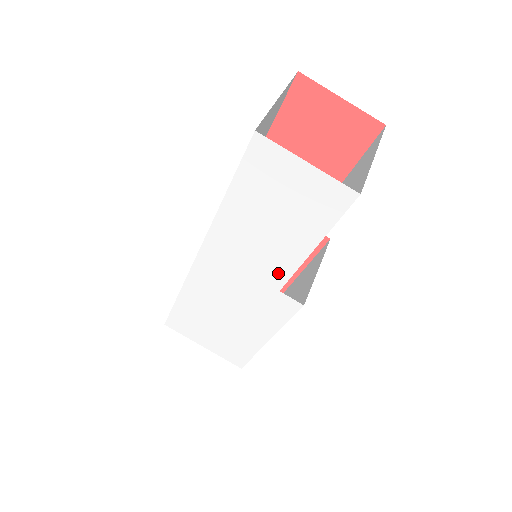
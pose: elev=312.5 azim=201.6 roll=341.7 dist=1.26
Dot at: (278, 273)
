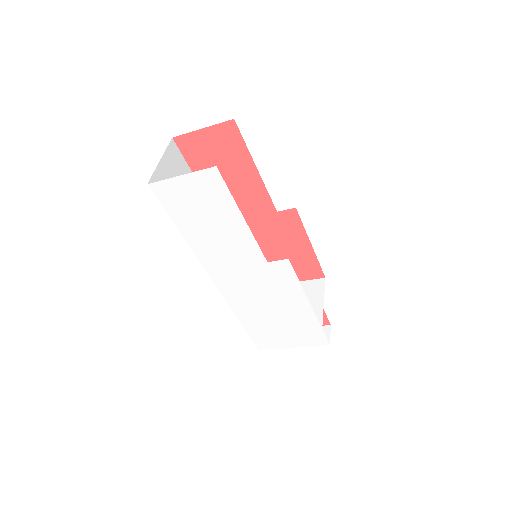
Dot at: (252, 251)
